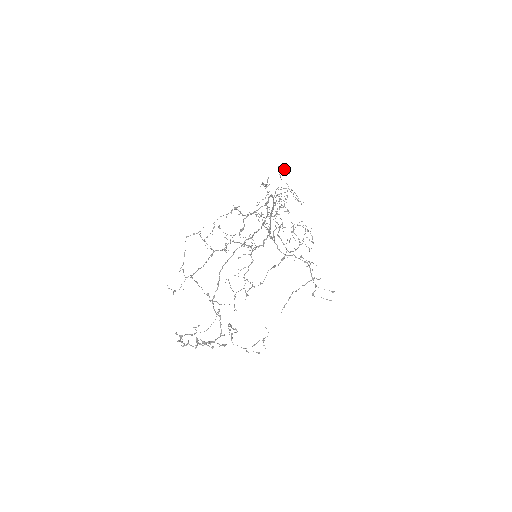
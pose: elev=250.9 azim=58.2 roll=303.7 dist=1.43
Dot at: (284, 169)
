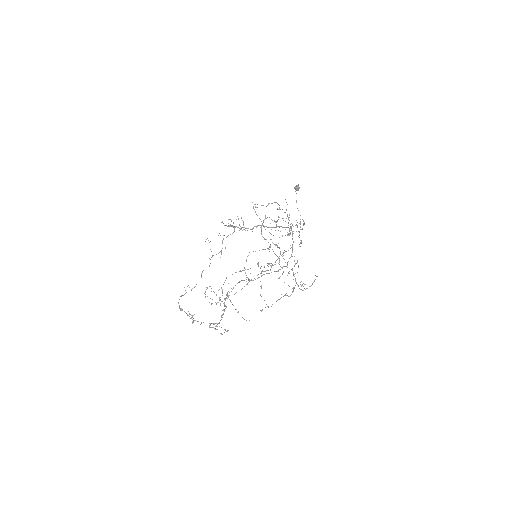
Dot at: occluded
